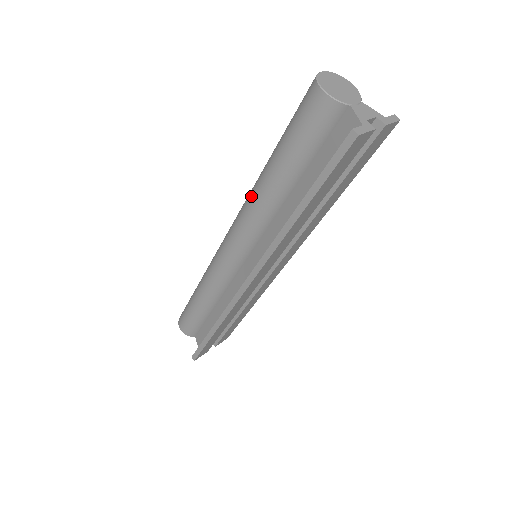
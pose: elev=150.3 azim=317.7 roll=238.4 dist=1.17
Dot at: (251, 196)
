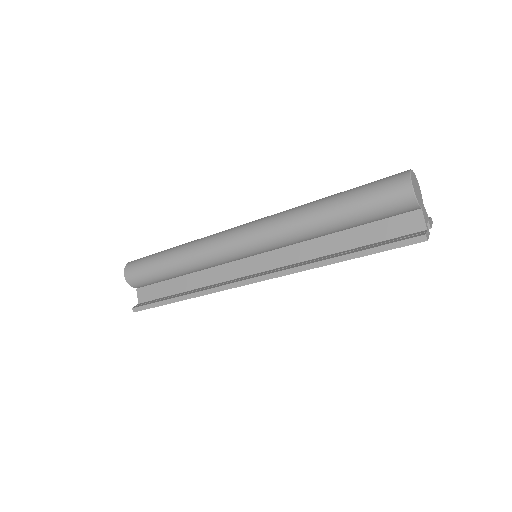
Dot at: (292, 219)
